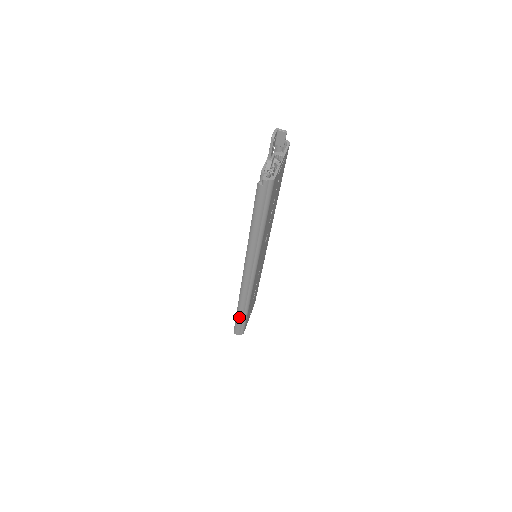
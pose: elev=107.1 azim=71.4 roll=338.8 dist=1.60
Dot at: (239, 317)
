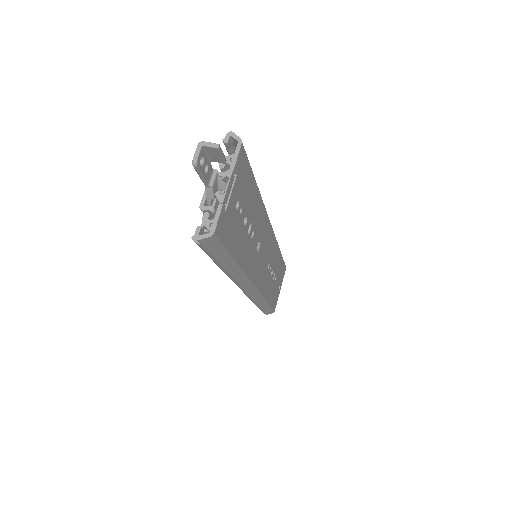
Dot at: (259, 308)
